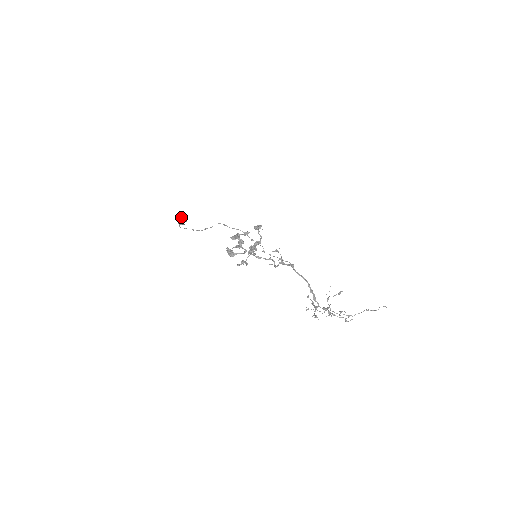
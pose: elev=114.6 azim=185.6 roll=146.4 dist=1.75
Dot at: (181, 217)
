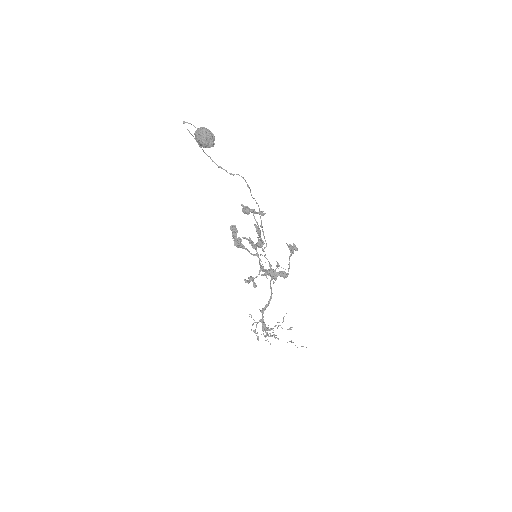
Dot at: (210, 139)
